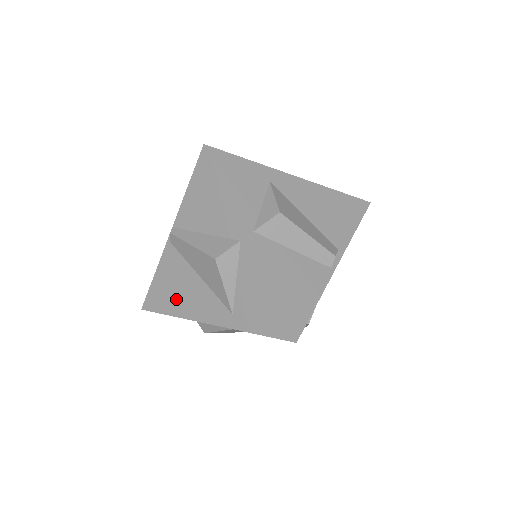
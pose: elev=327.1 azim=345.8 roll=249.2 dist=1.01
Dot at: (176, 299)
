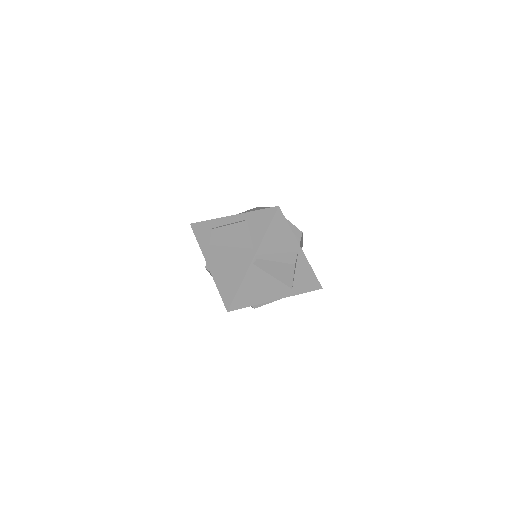
Dot at: (256, 295)
